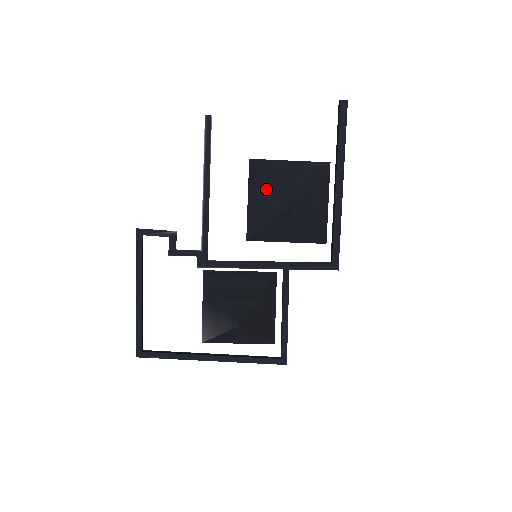
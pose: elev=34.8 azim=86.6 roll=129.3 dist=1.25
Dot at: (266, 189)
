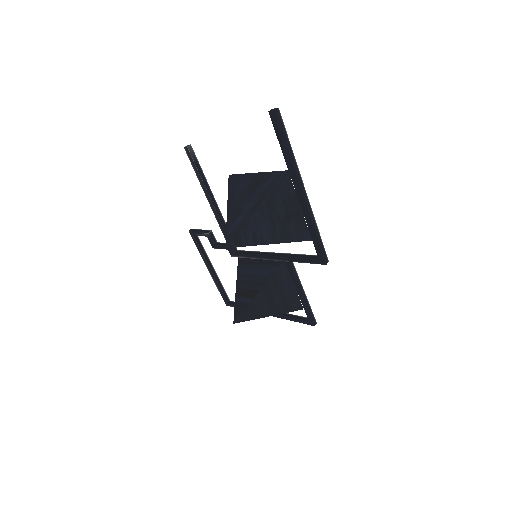
Dot at: occluded
